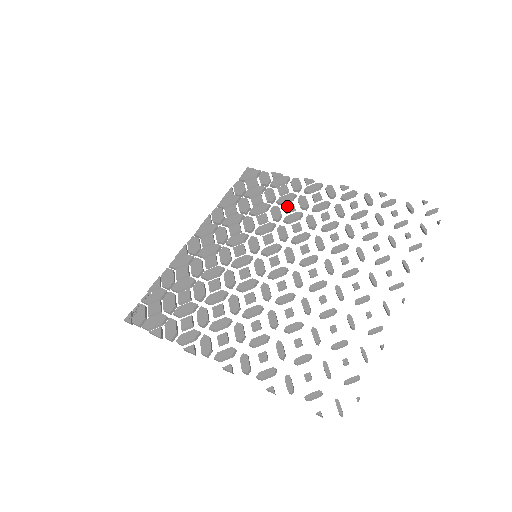
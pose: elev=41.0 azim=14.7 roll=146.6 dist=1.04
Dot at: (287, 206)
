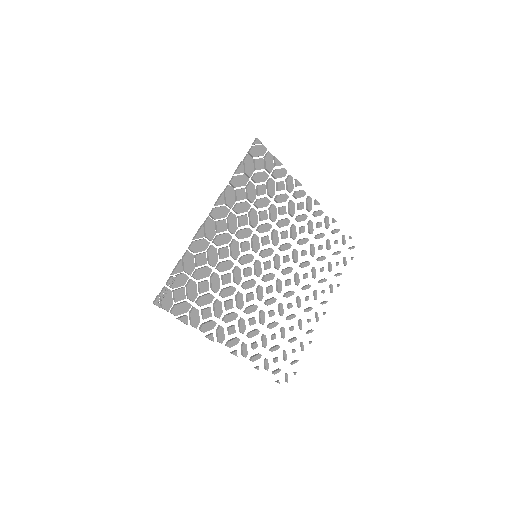
Dot at: (282, 209)
